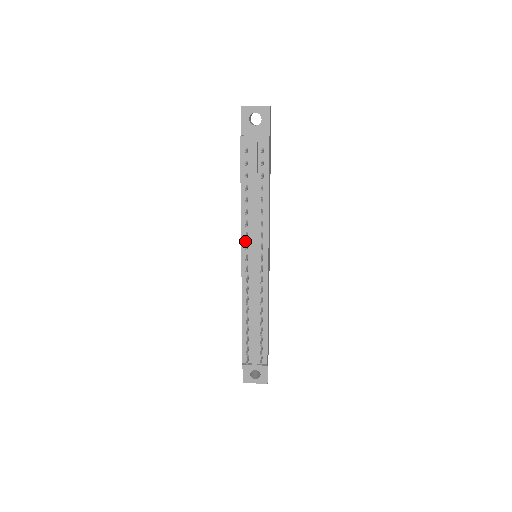
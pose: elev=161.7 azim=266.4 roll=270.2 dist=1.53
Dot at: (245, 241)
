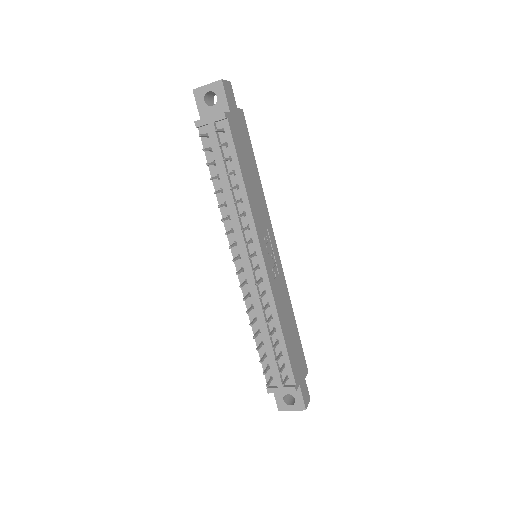
Dot at: (232, 239)
